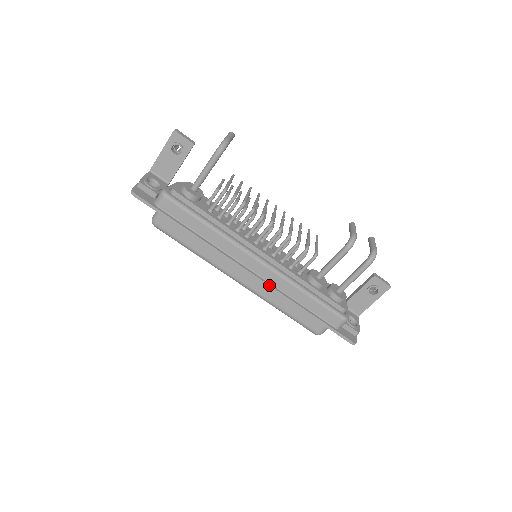
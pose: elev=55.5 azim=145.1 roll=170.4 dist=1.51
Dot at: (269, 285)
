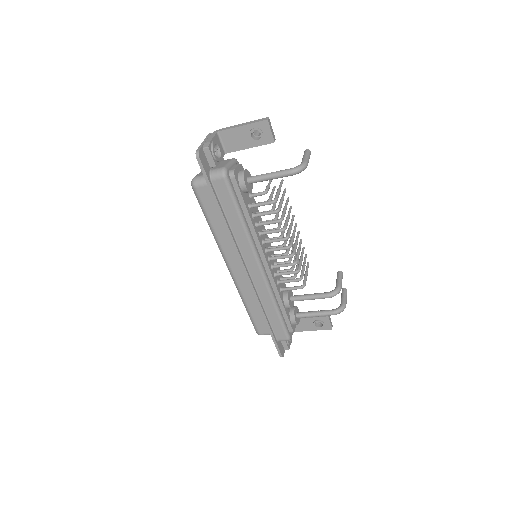
Dot at: (254, 289)
